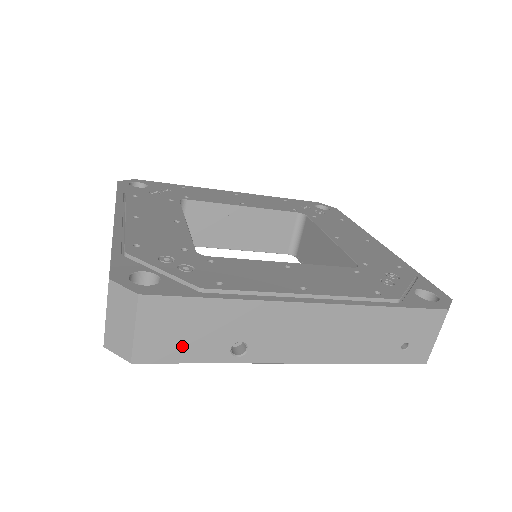
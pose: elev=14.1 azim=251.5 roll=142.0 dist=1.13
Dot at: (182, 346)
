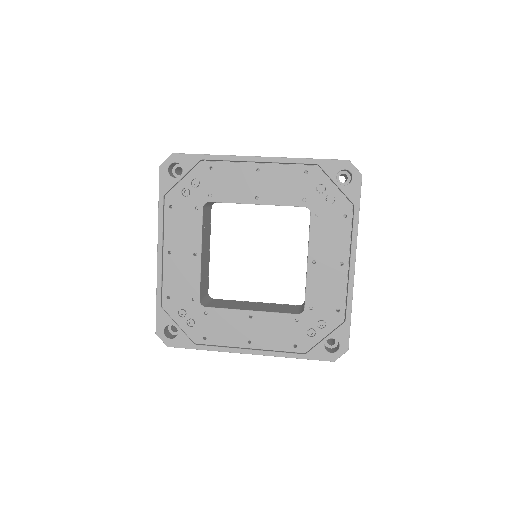
Dot at: occluded
